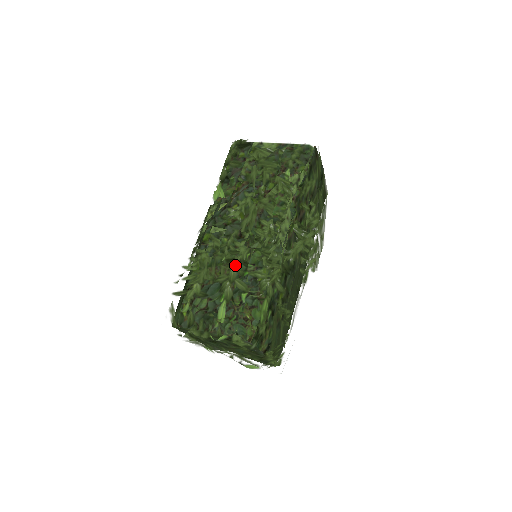
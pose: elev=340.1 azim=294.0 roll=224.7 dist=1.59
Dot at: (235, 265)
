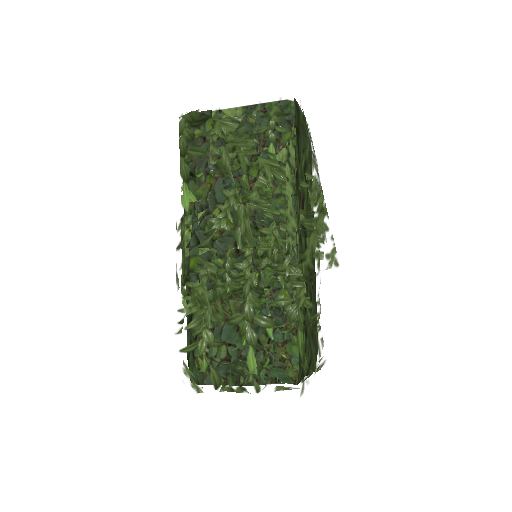
Dot at: (247, 297)
